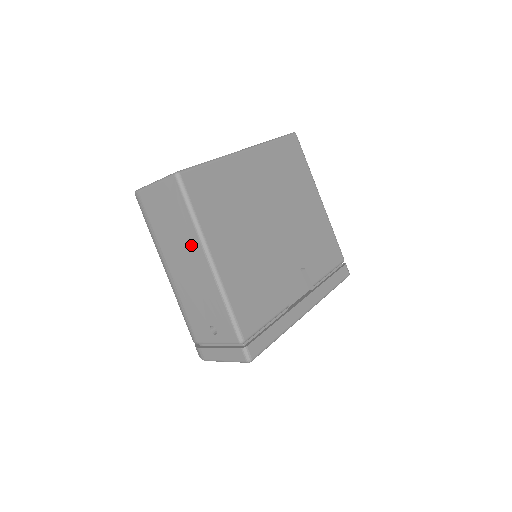
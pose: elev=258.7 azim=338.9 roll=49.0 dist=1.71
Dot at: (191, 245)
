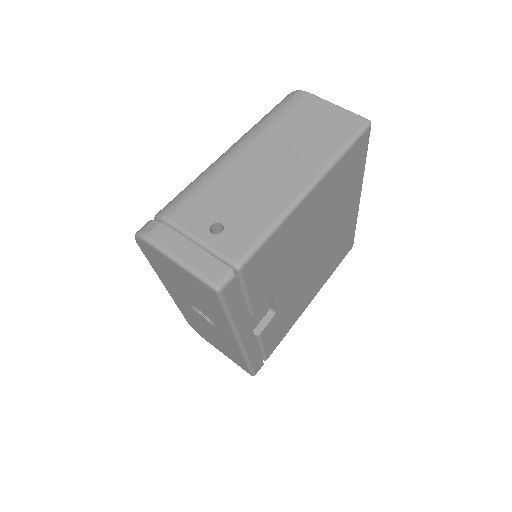
Dot at: (308, 161)
